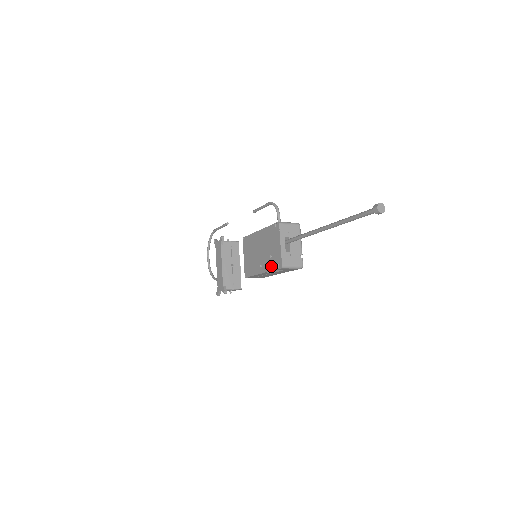
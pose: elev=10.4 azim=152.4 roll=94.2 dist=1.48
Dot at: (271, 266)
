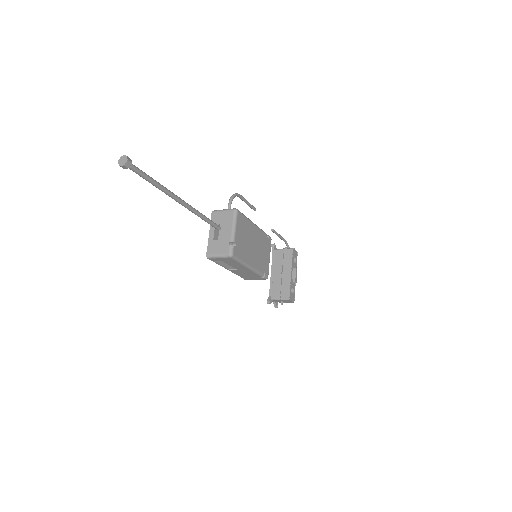
Dot at: occluded
